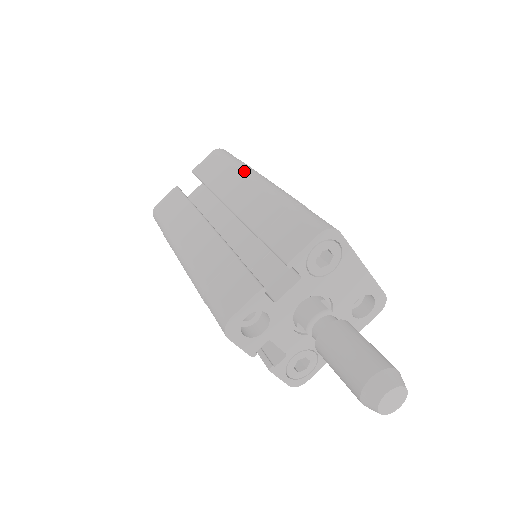
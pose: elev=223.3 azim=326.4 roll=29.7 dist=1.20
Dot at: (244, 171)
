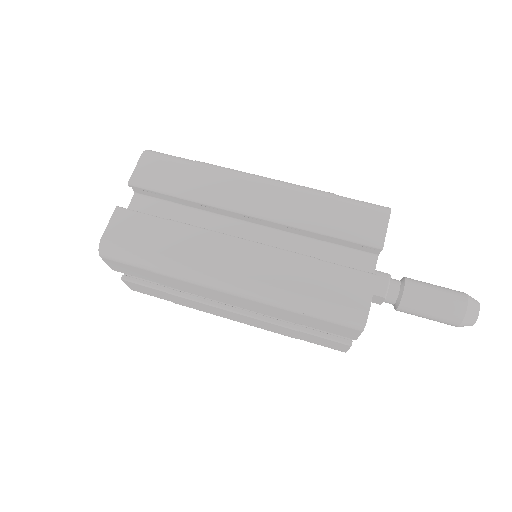
Dot at: (230, 172)
